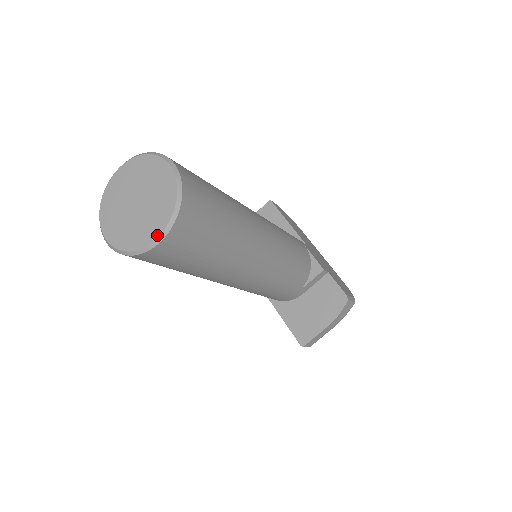
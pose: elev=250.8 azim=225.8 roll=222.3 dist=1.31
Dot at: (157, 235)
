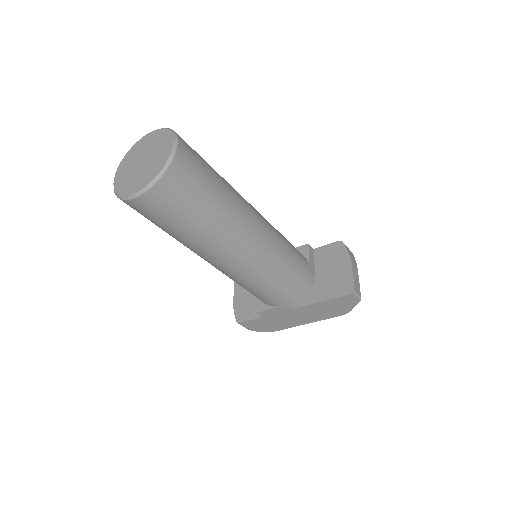
Dot at: (172, 145)
